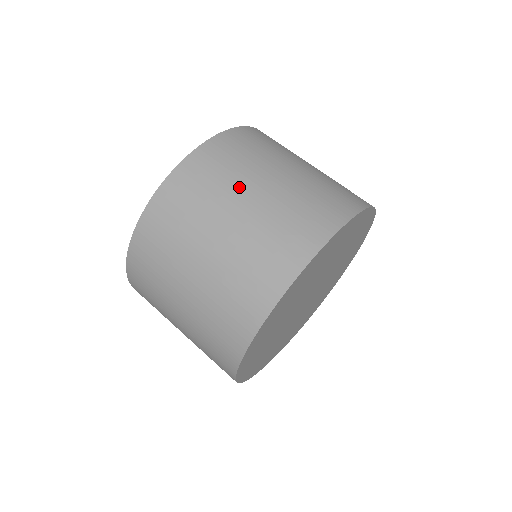
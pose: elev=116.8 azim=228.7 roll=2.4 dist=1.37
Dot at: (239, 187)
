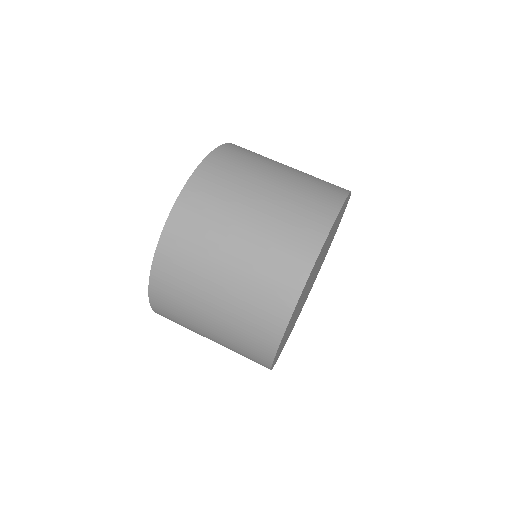
Dot at: (201, 293)
